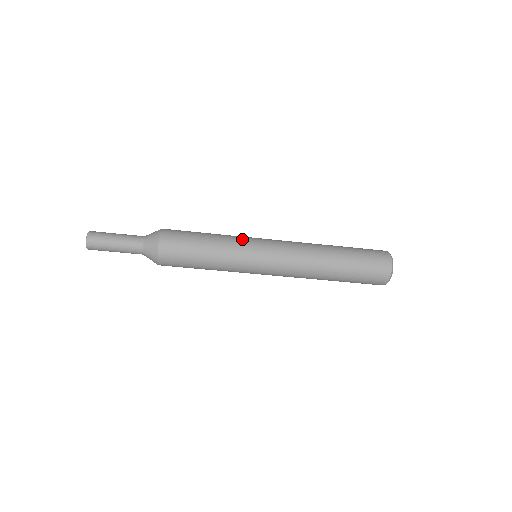
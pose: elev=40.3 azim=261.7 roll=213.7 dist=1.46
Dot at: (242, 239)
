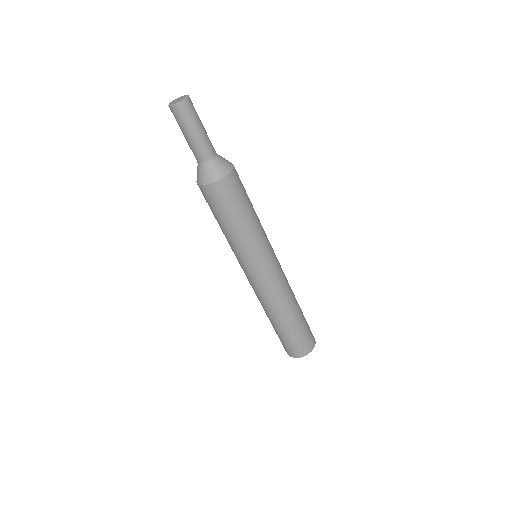
Dot at: (267, 240)
